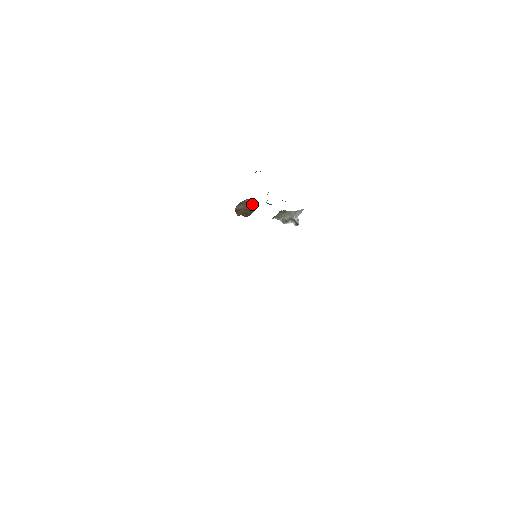
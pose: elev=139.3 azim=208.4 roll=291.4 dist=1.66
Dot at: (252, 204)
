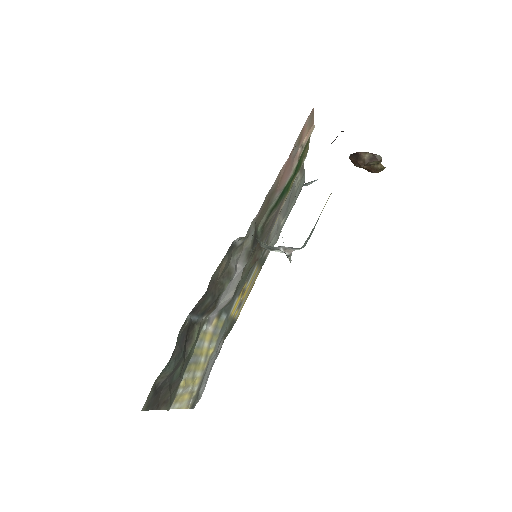
Dot at: (372, 162)
